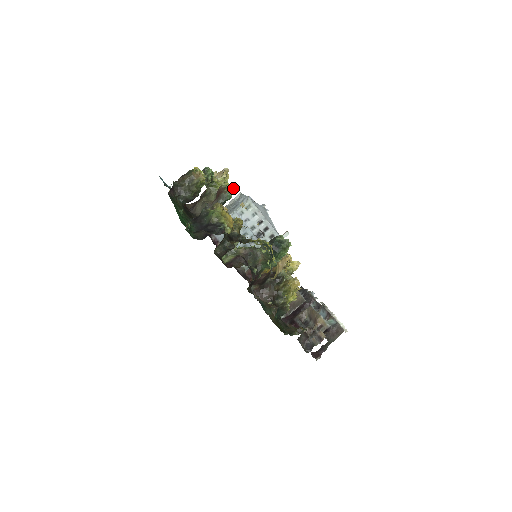
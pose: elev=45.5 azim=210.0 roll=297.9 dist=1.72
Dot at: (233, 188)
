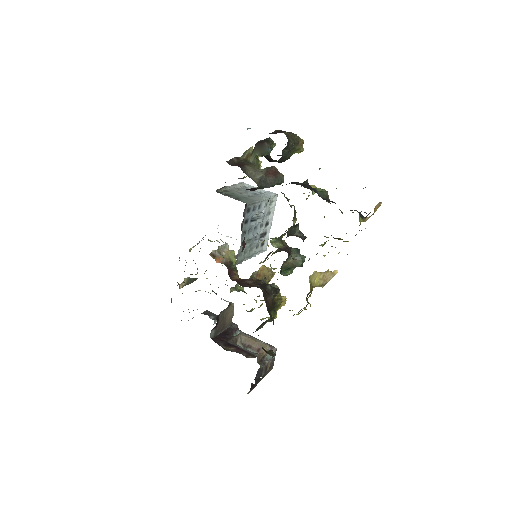
Dot at: occluded
